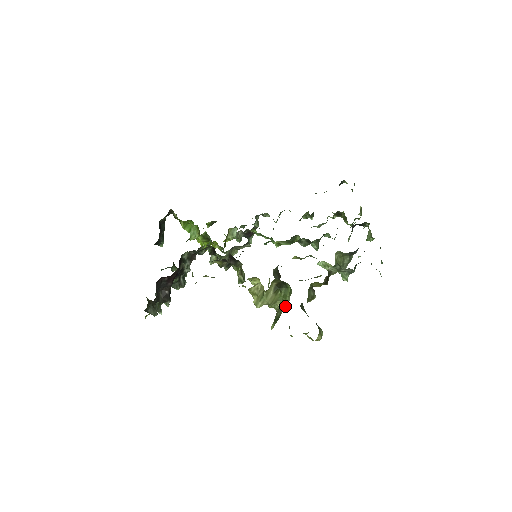
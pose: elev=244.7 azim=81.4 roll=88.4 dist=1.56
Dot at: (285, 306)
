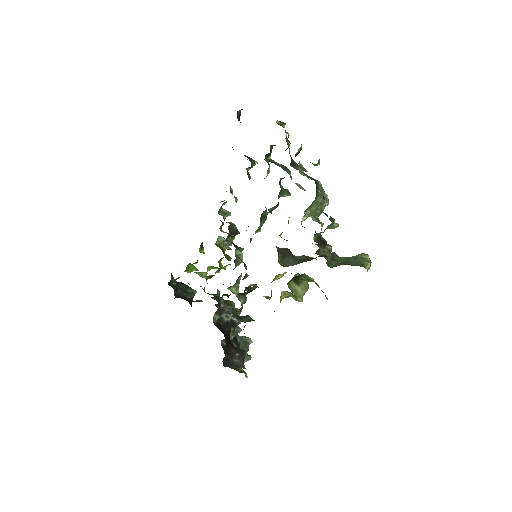
Dot at: (317, 285)
